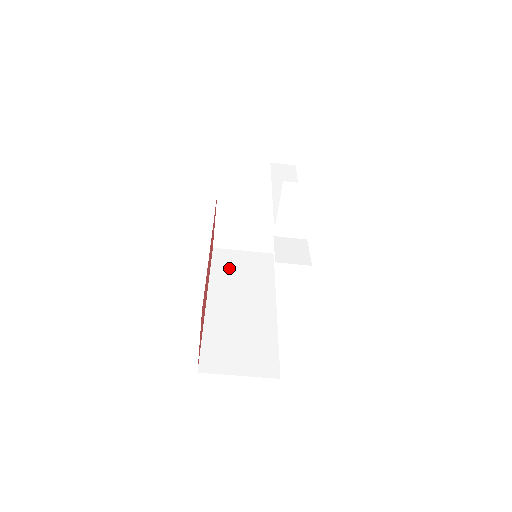
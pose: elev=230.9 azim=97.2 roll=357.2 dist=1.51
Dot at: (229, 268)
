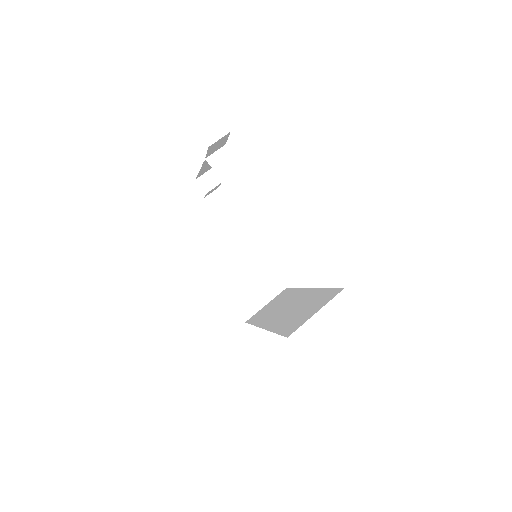
Dot at: (264, 314)
